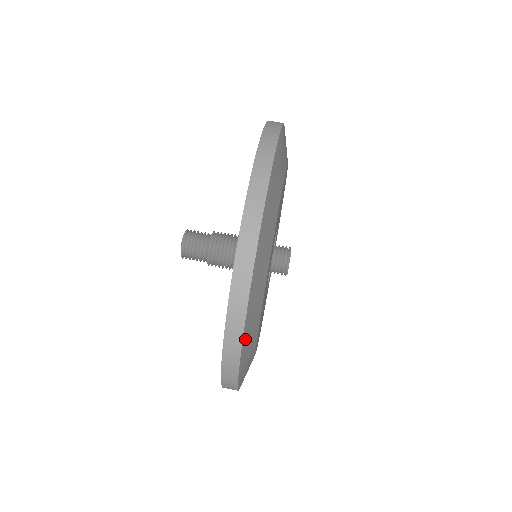
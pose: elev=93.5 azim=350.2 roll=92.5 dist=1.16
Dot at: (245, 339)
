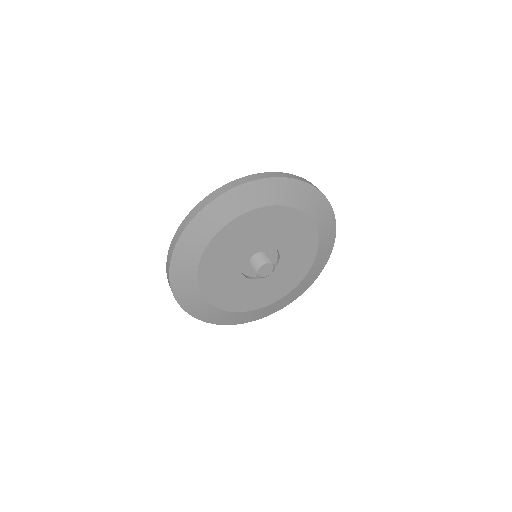
Dot at: (213, 206)
